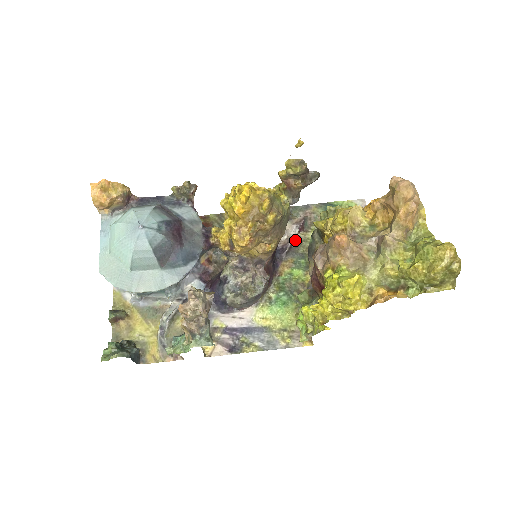
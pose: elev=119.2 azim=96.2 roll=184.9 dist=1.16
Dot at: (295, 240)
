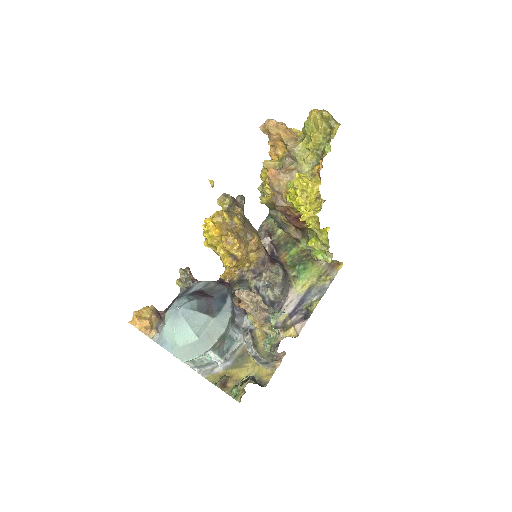
Dot at: (273, 243)
